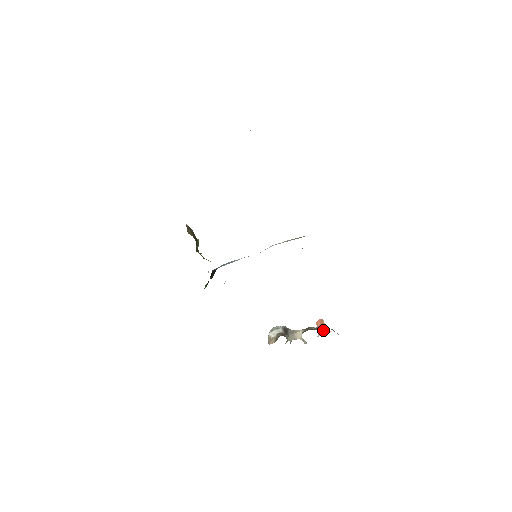
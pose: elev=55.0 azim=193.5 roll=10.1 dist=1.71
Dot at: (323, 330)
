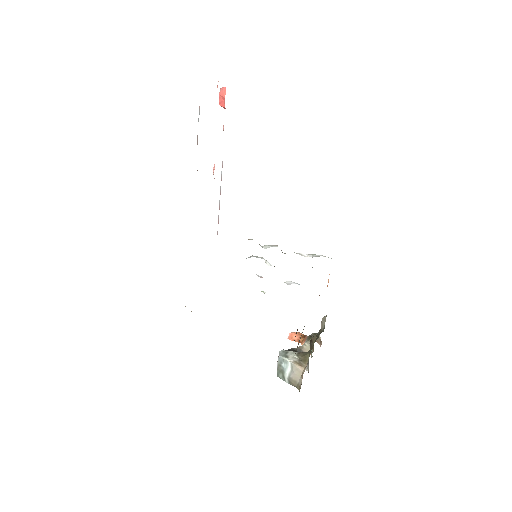
Dot at: occluded
